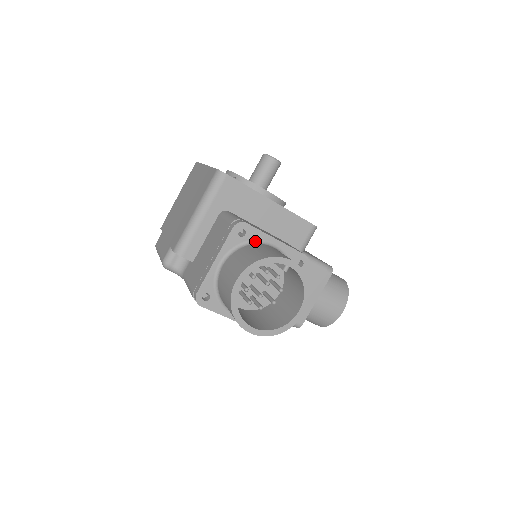
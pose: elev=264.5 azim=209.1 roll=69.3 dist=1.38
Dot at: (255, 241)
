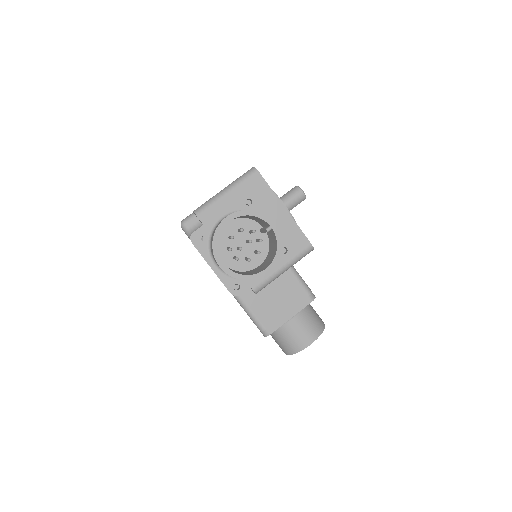
Dot at: occluded
